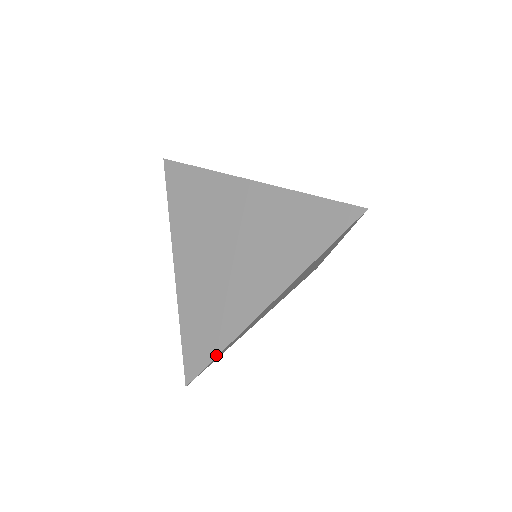
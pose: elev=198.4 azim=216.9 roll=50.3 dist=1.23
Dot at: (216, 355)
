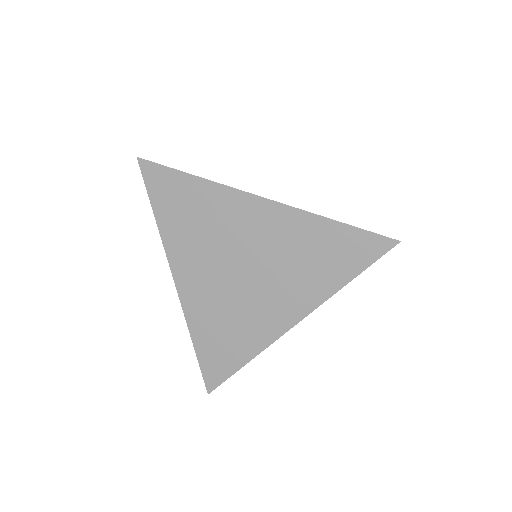
Dot at: (239, 368)
